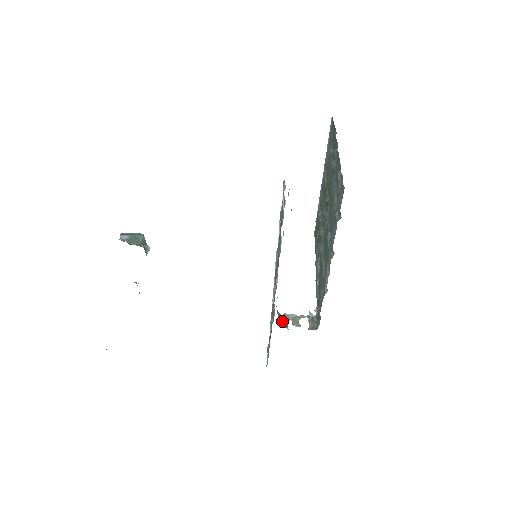
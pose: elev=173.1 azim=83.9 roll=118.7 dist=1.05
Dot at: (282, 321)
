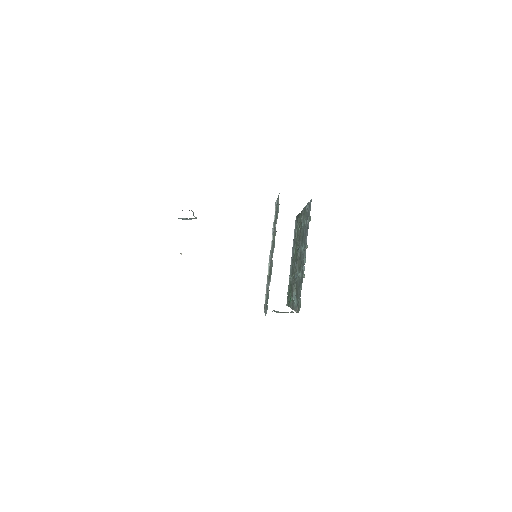
Dot at: occluded
